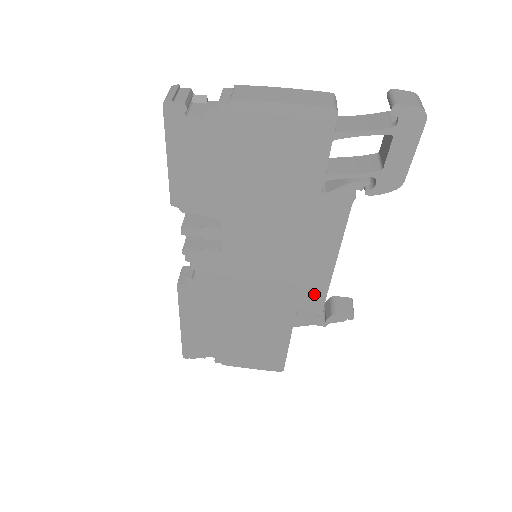
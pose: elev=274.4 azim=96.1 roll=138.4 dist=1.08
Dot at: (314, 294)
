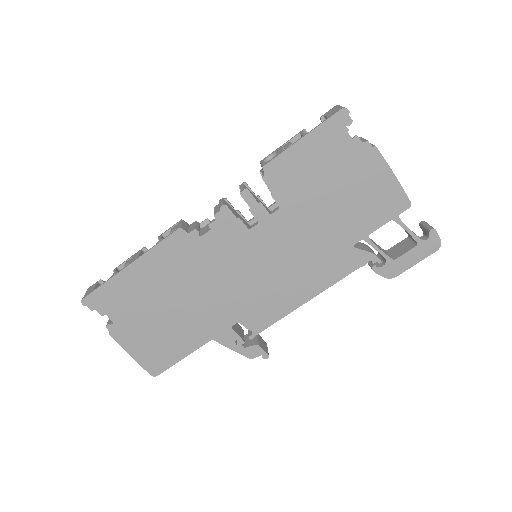
Dot at: (266, 317)
